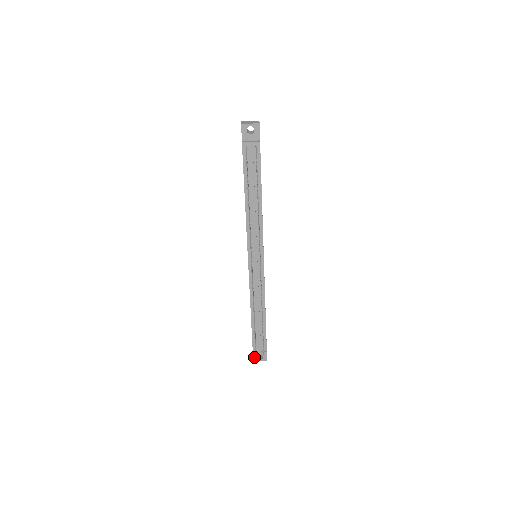
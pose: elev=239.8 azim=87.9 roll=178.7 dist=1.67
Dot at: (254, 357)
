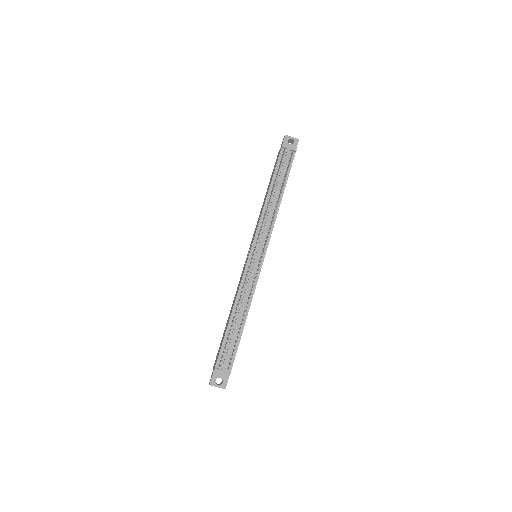
Dot at: (212, 379)
